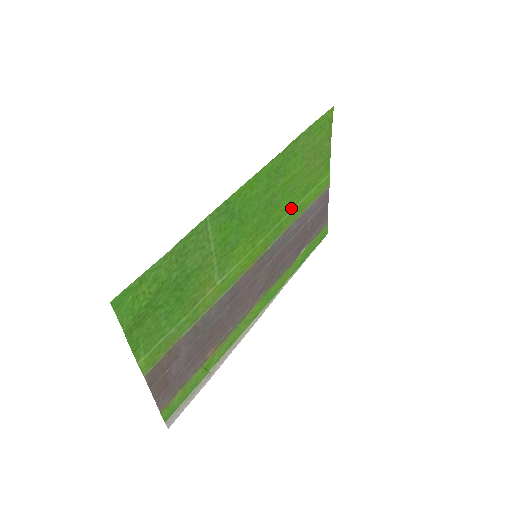
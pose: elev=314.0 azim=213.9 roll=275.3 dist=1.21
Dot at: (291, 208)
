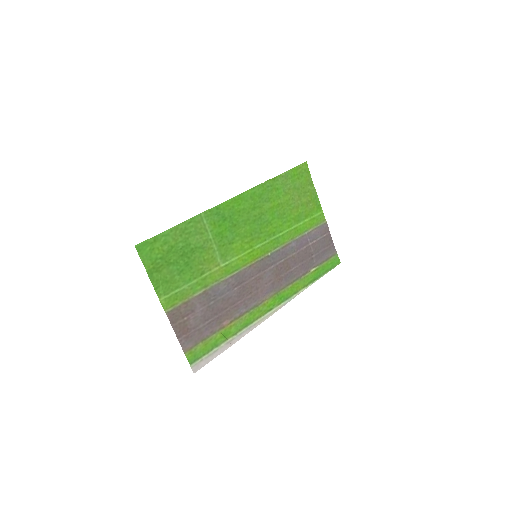
Dot at: (285, 229)
